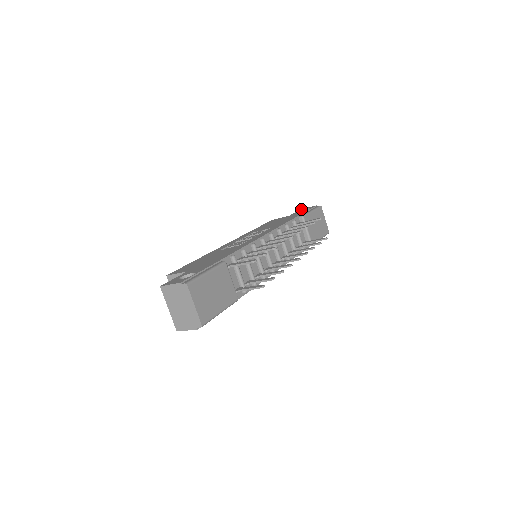
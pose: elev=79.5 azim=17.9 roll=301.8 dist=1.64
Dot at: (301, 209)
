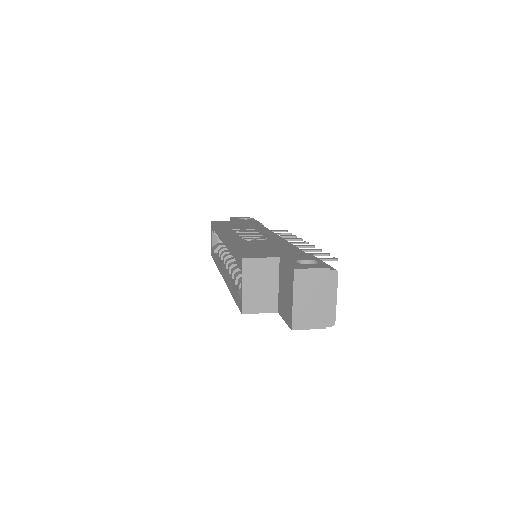
Dot at: (232, 217)
